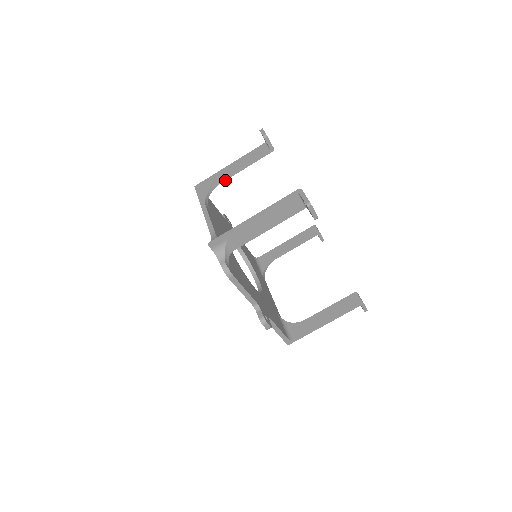
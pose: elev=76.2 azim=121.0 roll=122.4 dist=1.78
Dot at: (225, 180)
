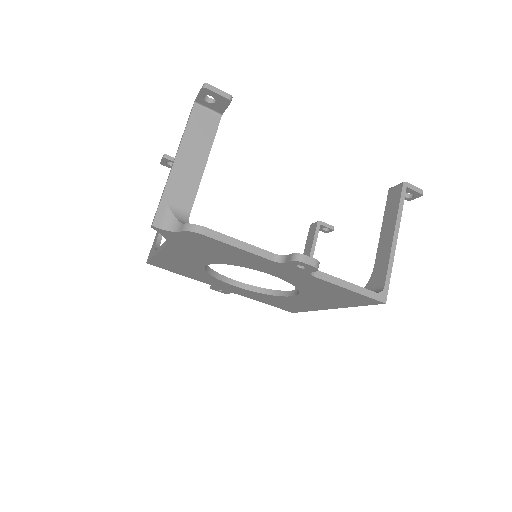
Dot at: occluded
